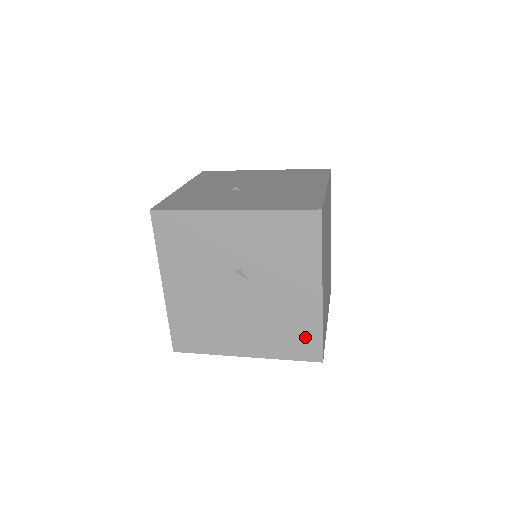
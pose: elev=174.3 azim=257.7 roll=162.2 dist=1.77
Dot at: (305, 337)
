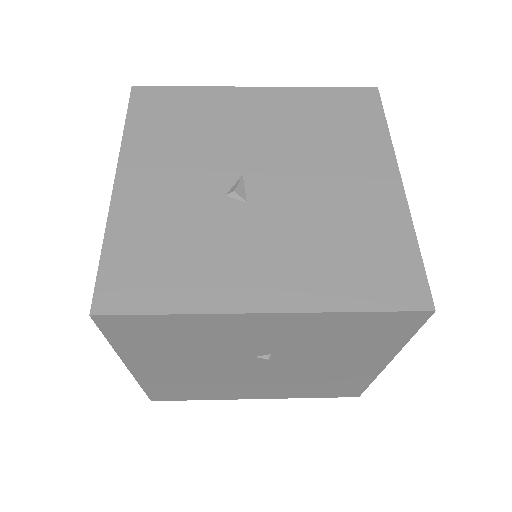
Dot at: (344, 387)
